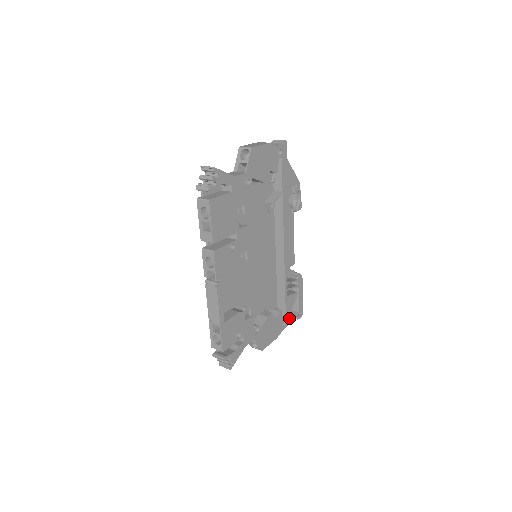
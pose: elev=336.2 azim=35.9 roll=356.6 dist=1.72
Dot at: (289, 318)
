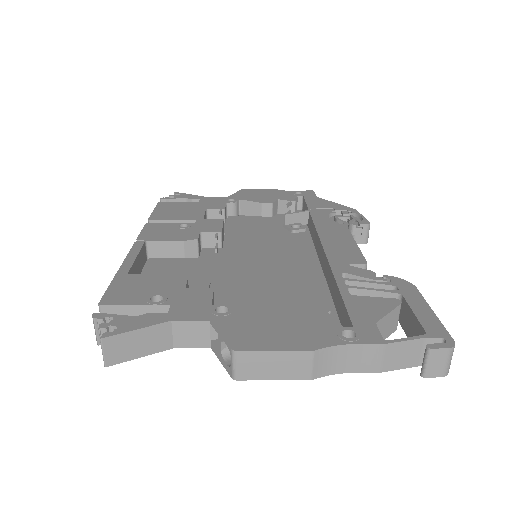
Dot at: (373, 332)
